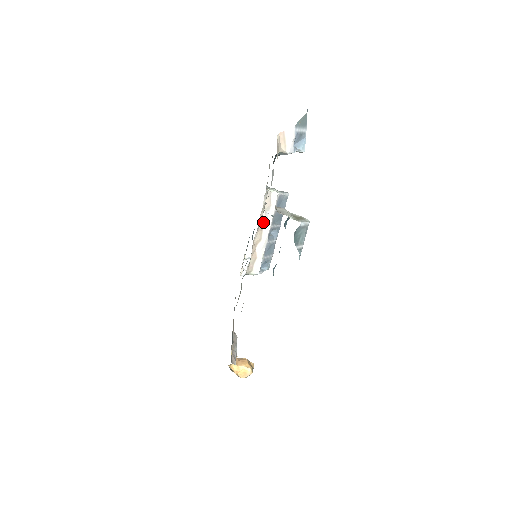
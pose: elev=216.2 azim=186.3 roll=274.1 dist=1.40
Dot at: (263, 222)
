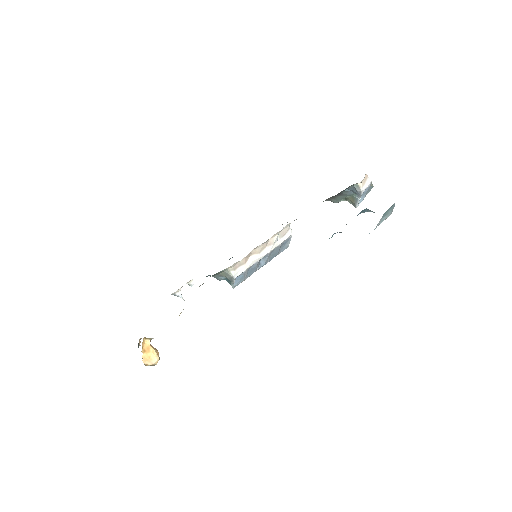
Dot at: (271, 242)
